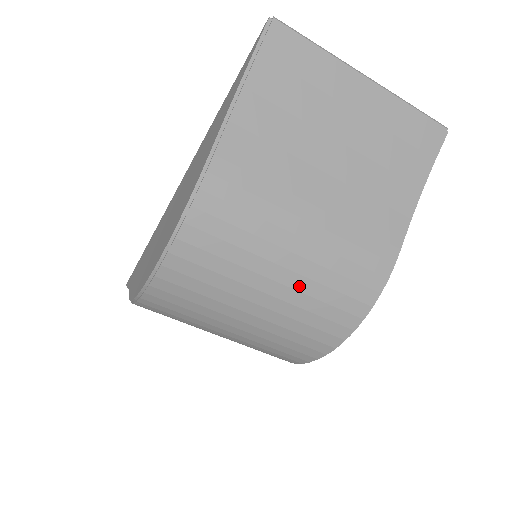
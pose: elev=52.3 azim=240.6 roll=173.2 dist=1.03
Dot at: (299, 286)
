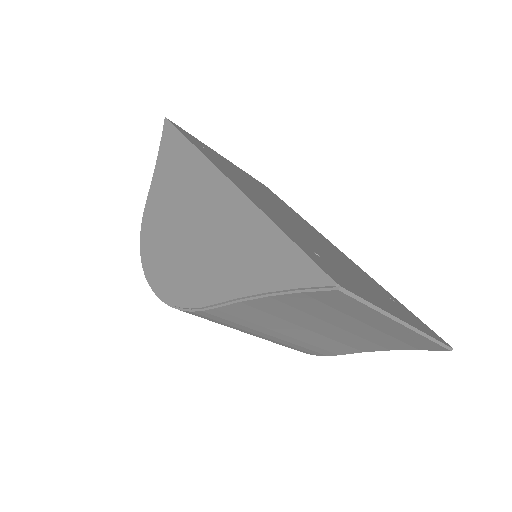
Dot at: occluded
